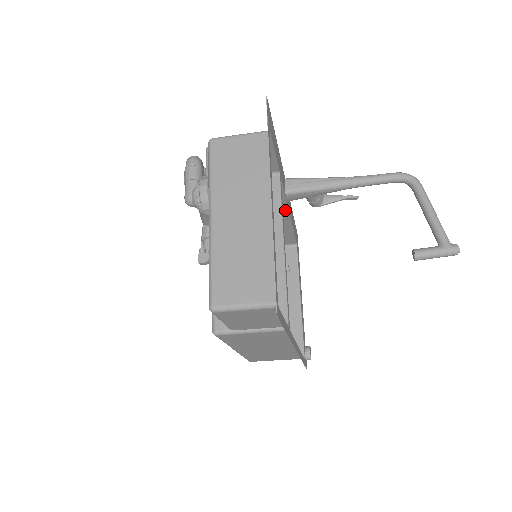
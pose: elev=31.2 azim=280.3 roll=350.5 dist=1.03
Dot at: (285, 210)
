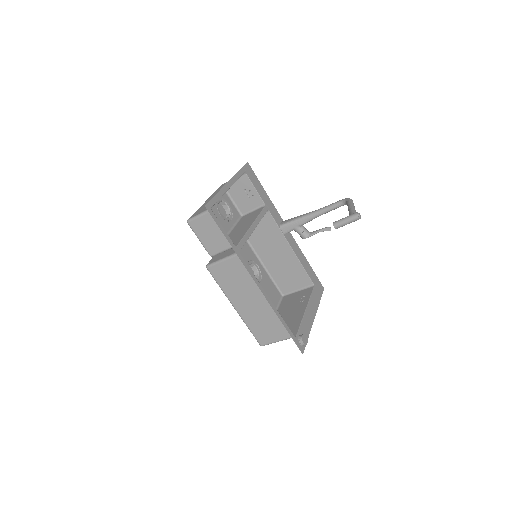
Dot at: (286, 242)
